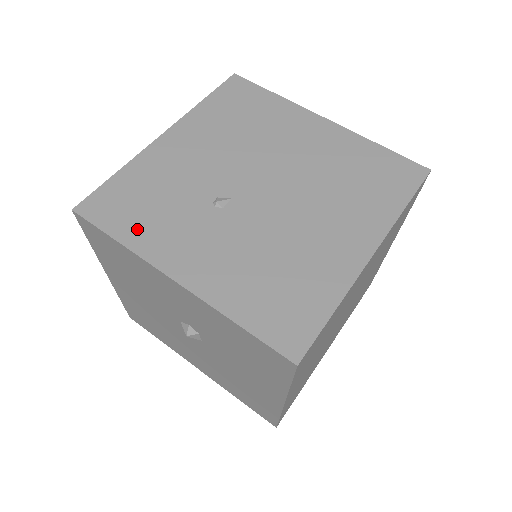
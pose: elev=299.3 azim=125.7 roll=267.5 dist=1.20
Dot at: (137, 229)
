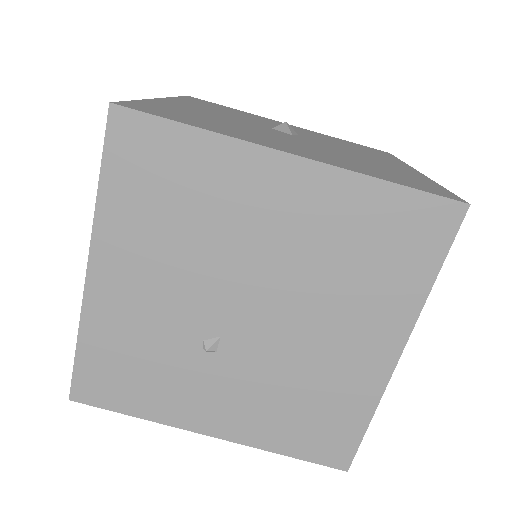
Dot at: (145, 401)
